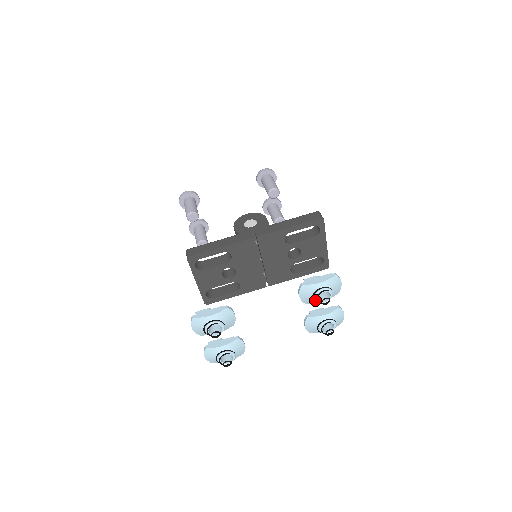
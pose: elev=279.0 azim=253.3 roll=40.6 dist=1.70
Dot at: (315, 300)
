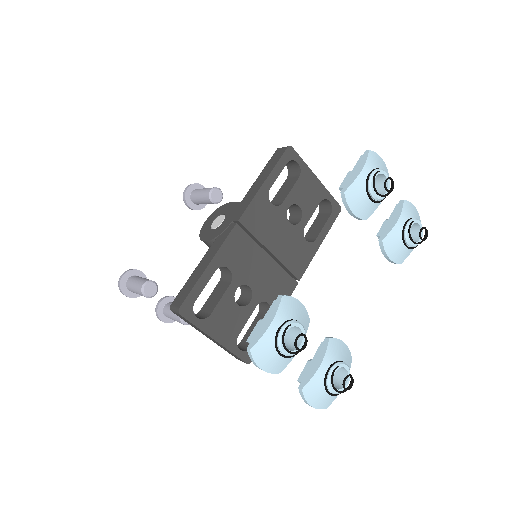
Dot at: (375, 198)
